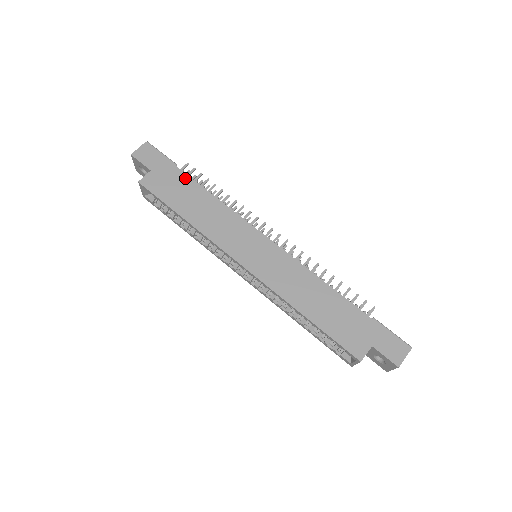
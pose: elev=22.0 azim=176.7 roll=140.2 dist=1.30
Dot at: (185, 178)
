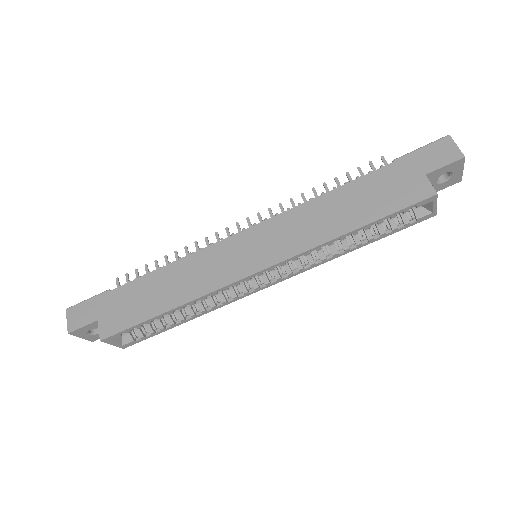
Dot at: (128, 287)
